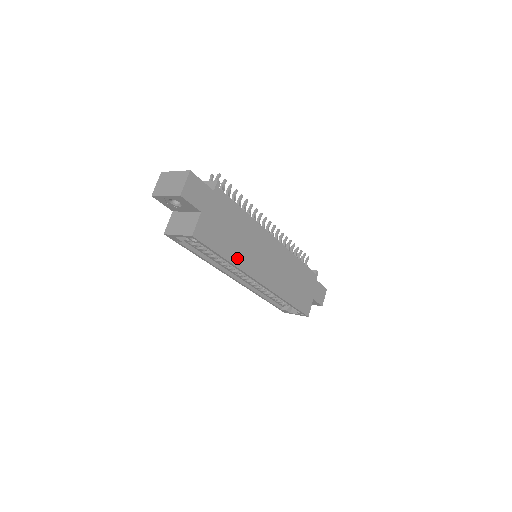
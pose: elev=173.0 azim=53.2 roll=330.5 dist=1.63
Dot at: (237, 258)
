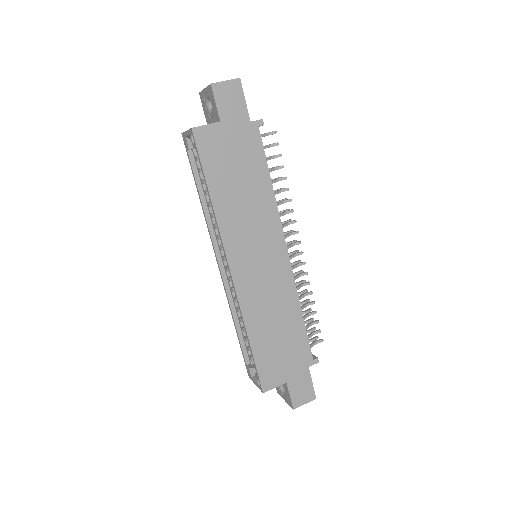
Dot at: (223, 209)
